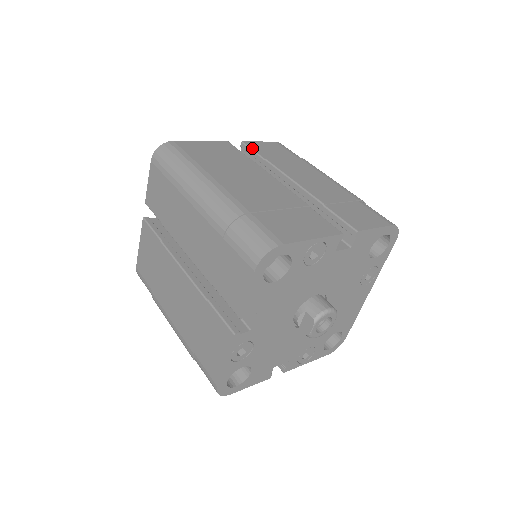
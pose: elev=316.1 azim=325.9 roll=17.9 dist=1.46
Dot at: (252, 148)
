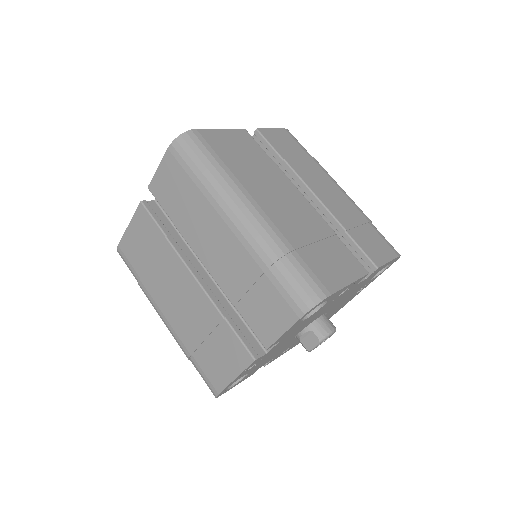
Dot at: (268, 140)
